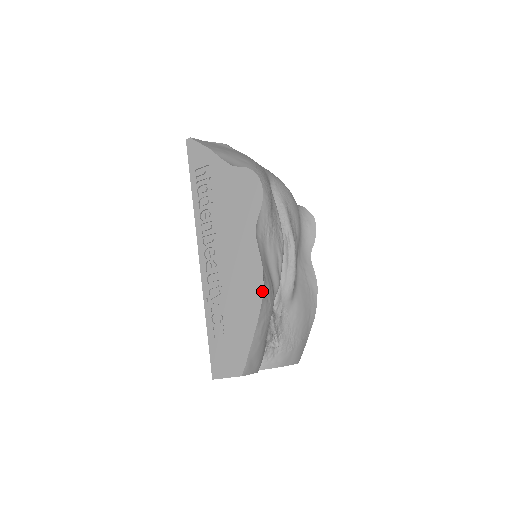
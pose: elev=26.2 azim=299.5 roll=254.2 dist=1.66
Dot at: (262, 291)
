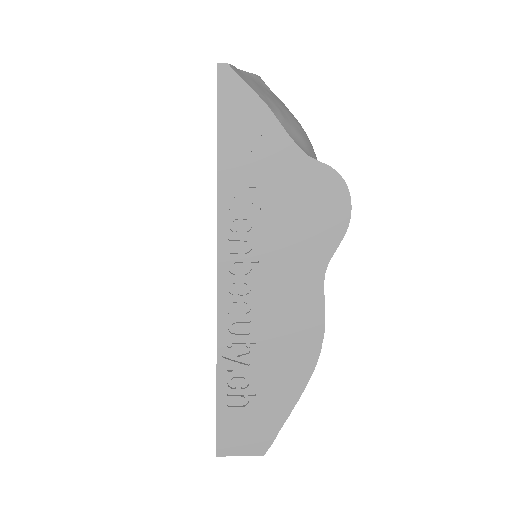
Dot at: (317, 358)
